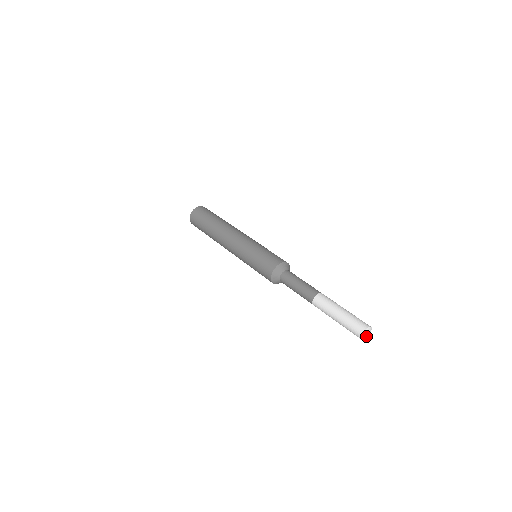
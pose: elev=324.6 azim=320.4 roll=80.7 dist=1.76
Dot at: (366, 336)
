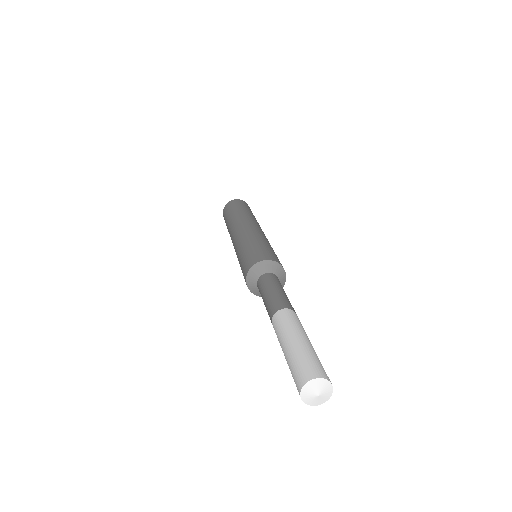
Dot at: (313, 396)
